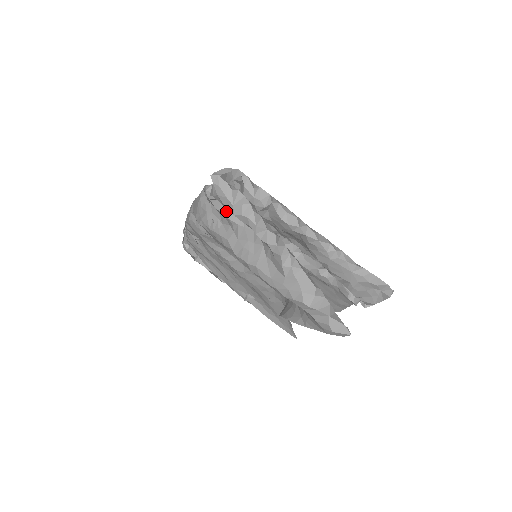
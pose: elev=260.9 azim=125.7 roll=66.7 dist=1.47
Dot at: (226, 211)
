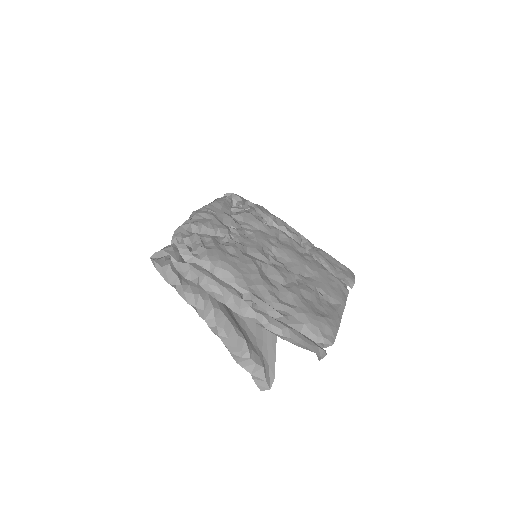
Dot at: occluded
